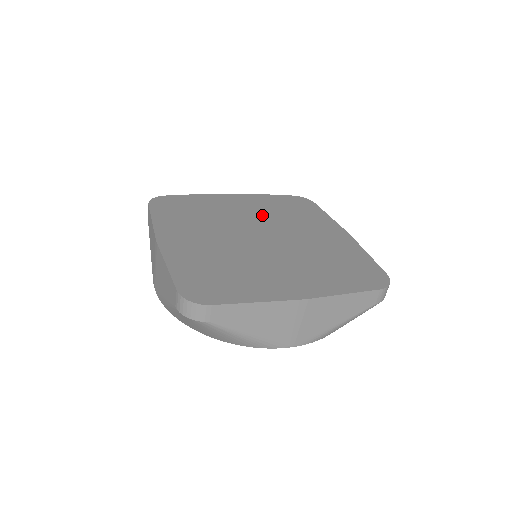
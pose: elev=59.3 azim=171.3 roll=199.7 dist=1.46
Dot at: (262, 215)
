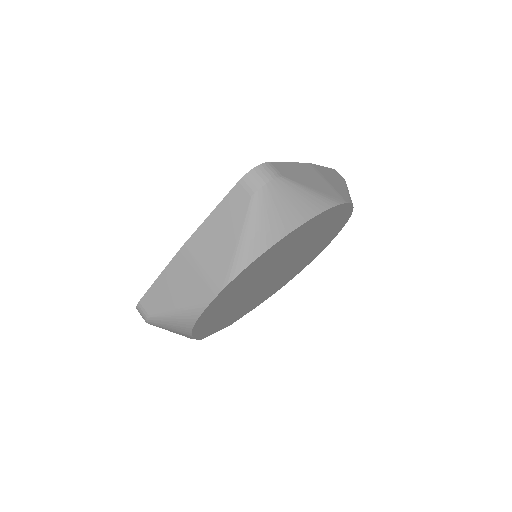
Dot at: occluded
